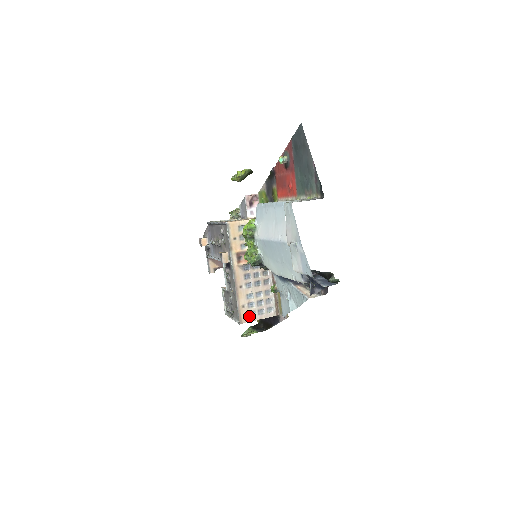
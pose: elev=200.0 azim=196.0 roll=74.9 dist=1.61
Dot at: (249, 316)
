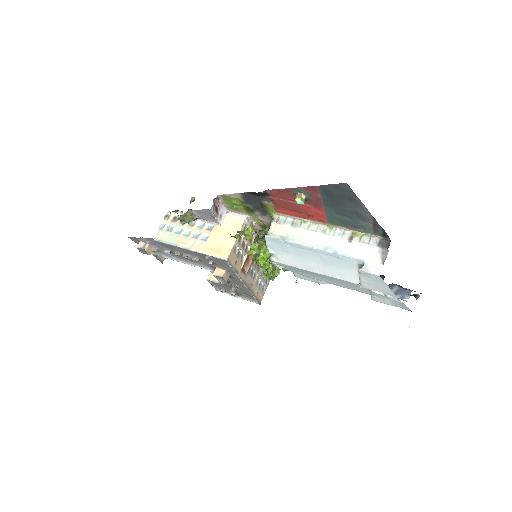
Dot at: (262, 293)
